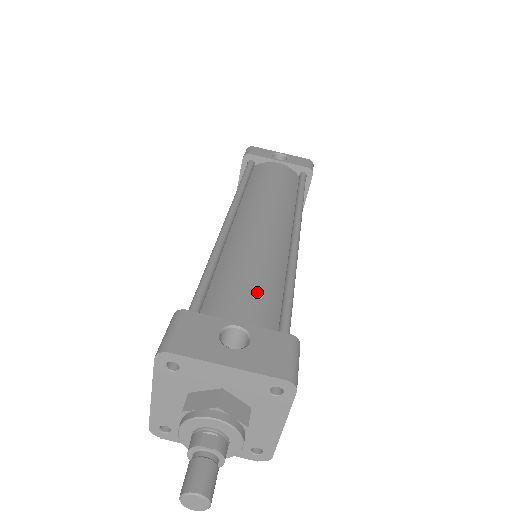
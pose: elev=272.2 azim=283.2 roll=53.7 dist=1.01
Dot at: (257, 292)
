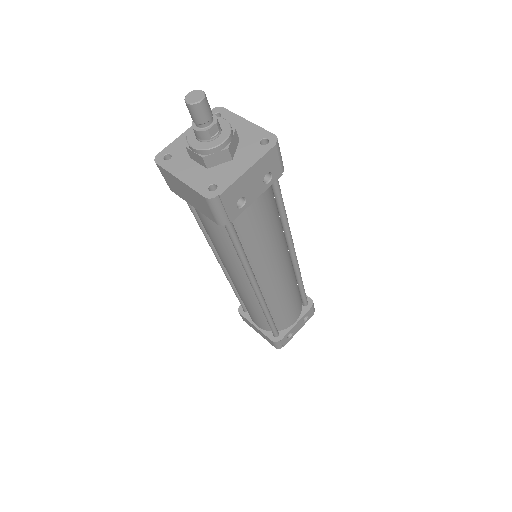
Dot at: occluded
